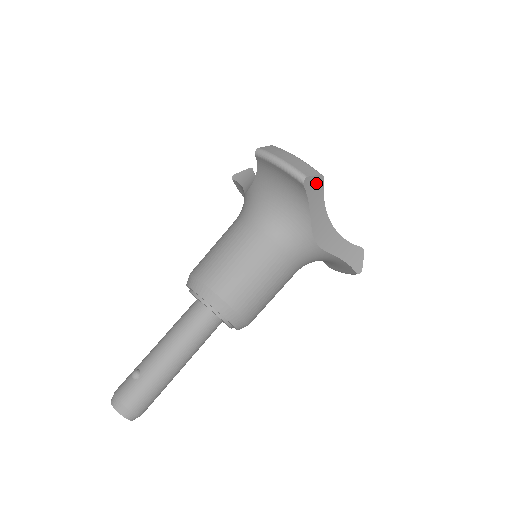
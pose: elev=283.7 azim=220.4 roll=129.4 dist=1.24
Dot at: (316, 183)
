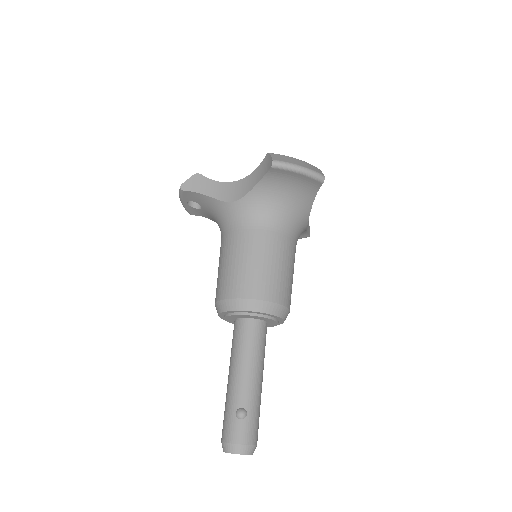
Dot at: occluded
